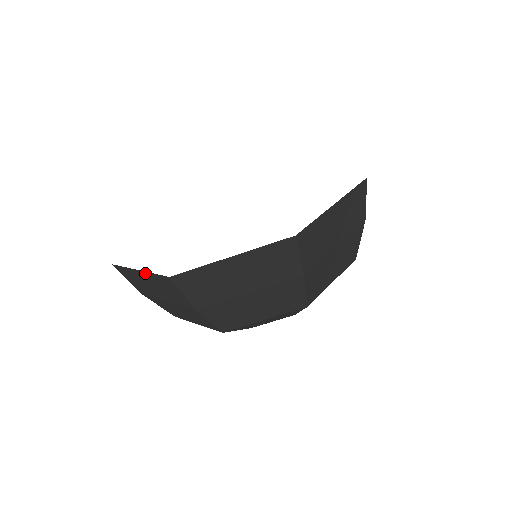
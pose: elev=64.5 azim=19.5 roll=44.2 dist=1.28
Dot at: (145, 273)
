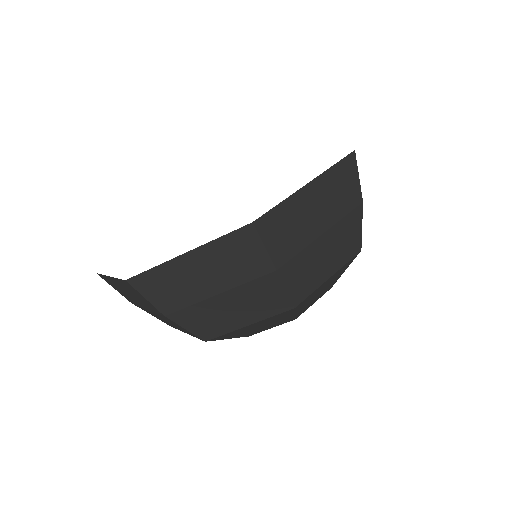
Dot at: occluded
